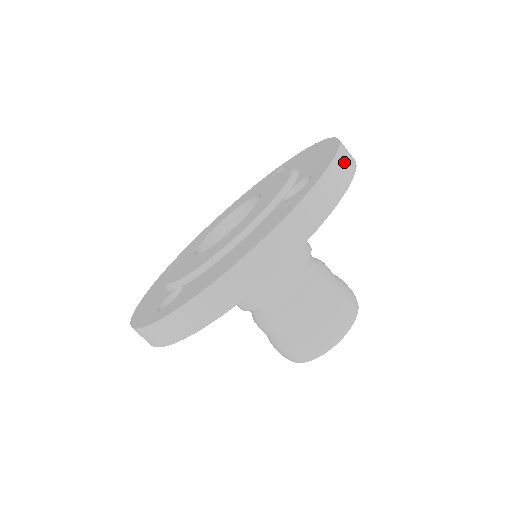
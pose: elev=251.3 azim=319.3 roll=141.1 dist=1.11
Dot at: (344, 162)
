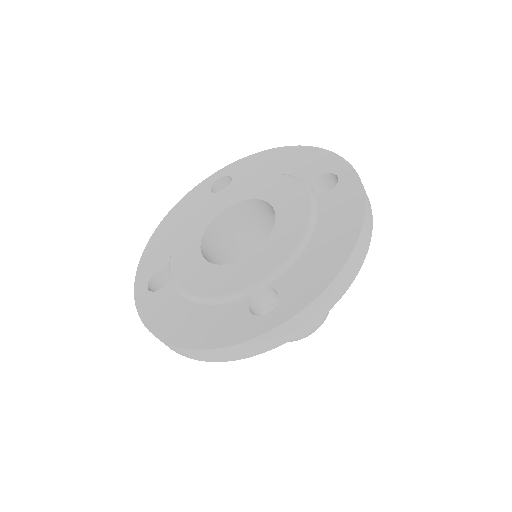
Dot at: occluded
